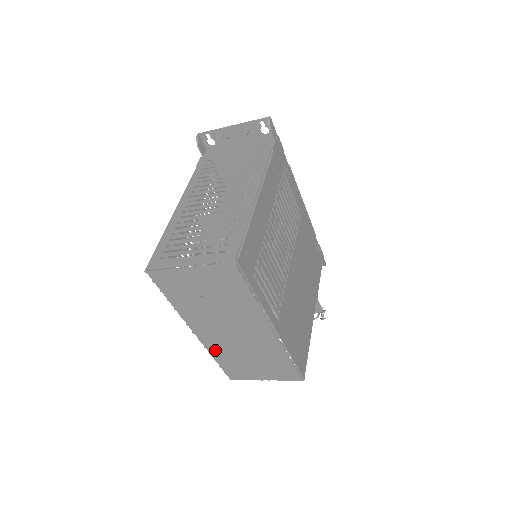
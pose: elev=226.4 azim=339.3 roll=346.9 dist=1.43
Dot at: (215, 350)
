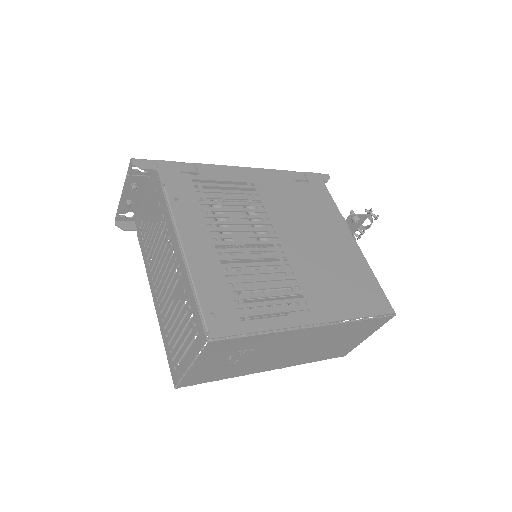
Dot at: (302, 361)
